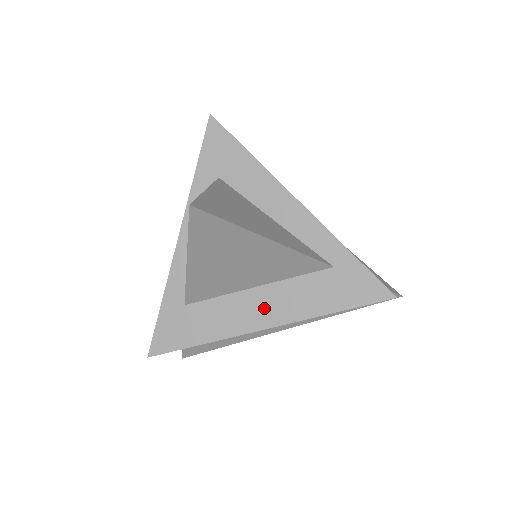
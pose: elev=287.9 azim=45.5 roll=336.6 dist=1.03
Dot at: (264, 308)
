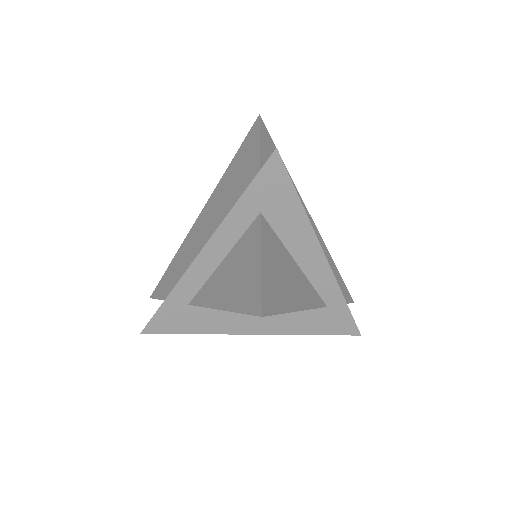
Dot at: (258, 321)
